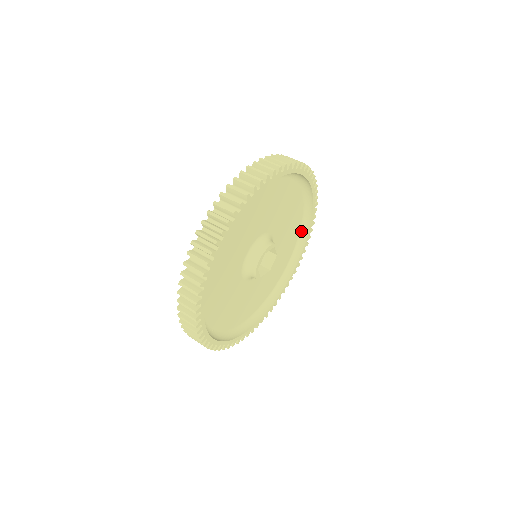
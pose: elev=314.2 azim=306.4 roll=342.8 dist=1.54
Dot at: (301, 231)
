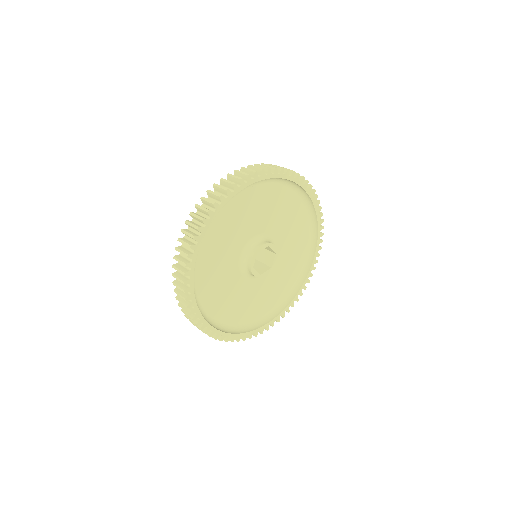
Dot at: (311, 229)
